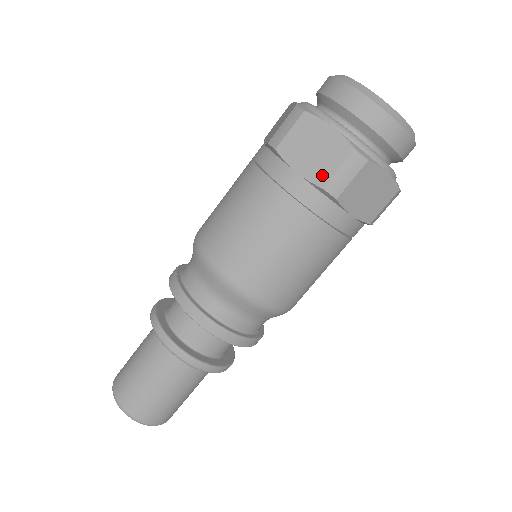
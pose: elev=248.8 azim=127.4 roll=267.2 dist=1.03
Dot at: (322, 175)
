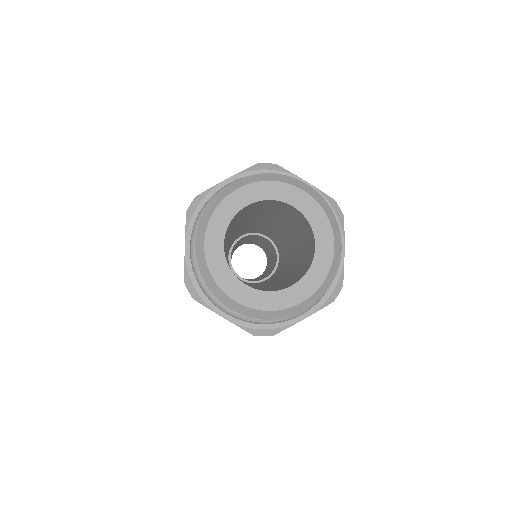
Dot at: occluded
